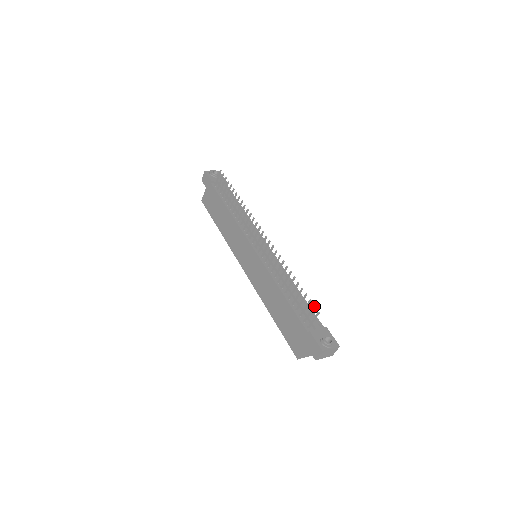
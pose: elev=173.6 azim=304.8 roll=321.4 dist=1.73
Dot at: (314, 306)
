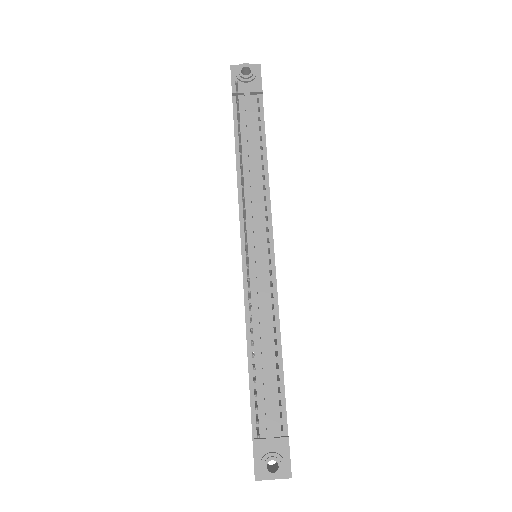
Dot at: (256, 423)
